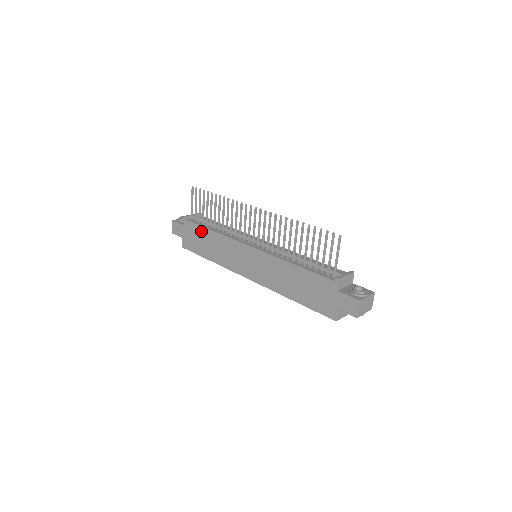
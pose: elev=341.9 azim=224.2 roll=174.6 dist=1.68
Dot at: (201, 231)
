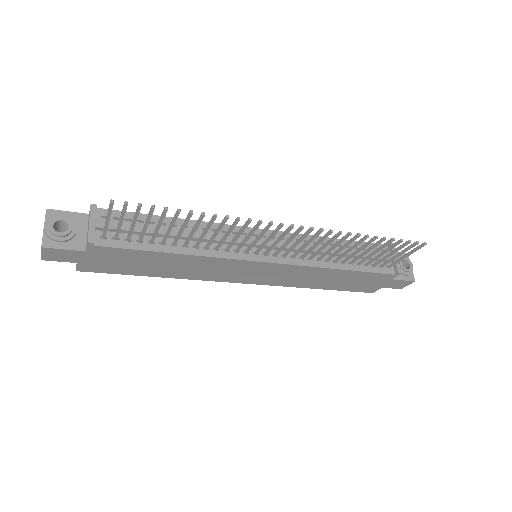
Dot at: (144, 256)
